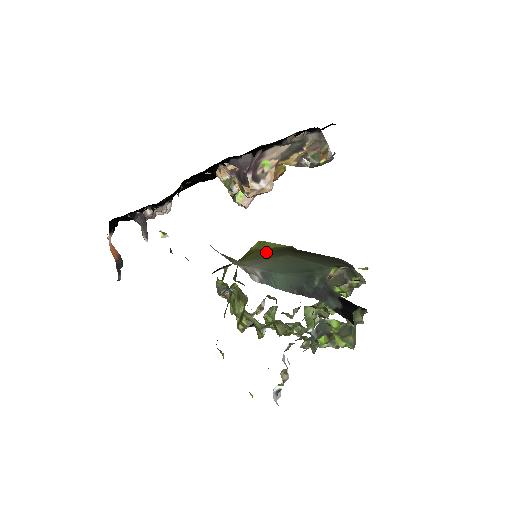
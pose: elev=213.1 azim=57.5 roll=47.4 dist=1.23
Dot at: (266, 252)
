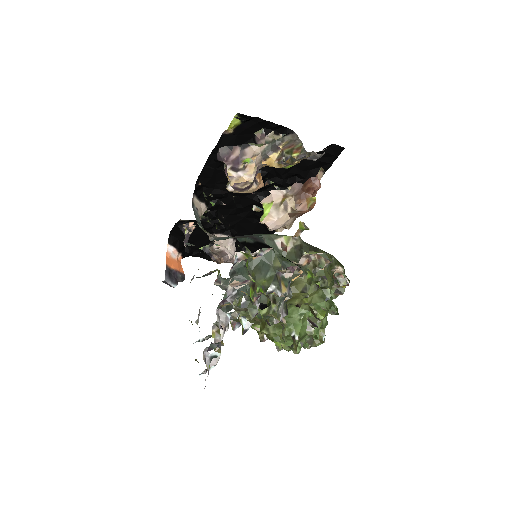
Dot at: occluded
